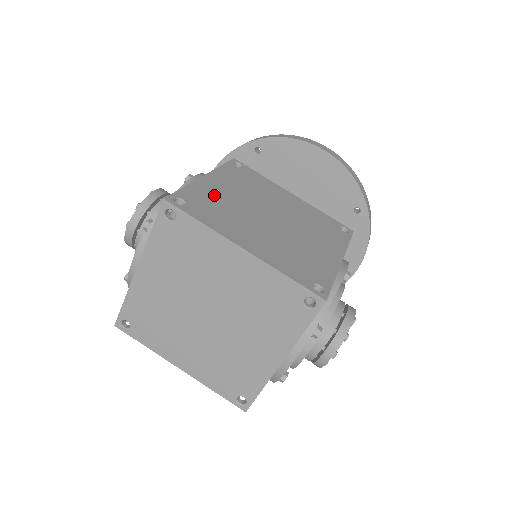
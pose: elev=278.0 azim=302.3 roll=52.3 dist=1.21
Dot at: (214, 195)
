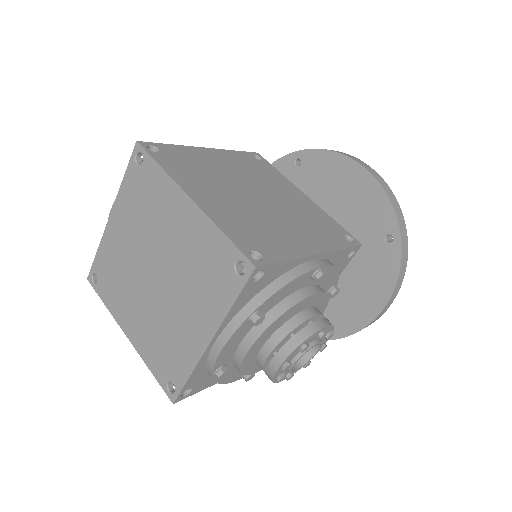
Dot at: (201, 160)
